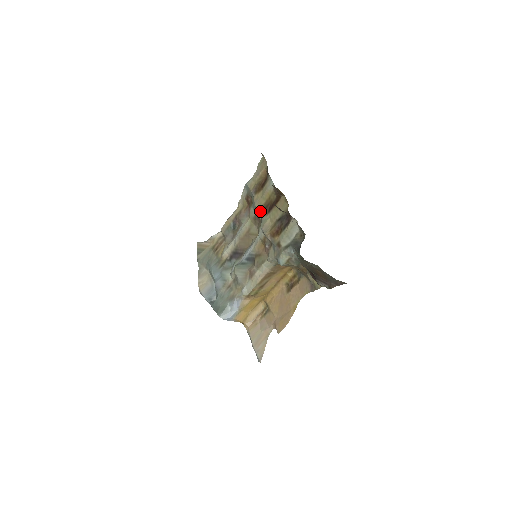
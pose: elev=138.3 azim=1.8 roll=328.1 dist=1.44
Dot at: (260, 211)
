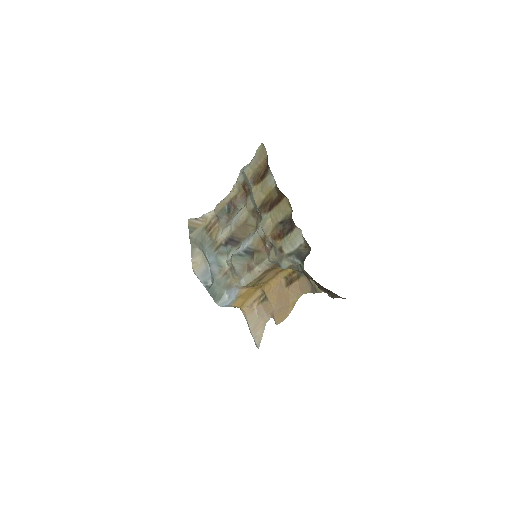
Dot at: (260, 207)
